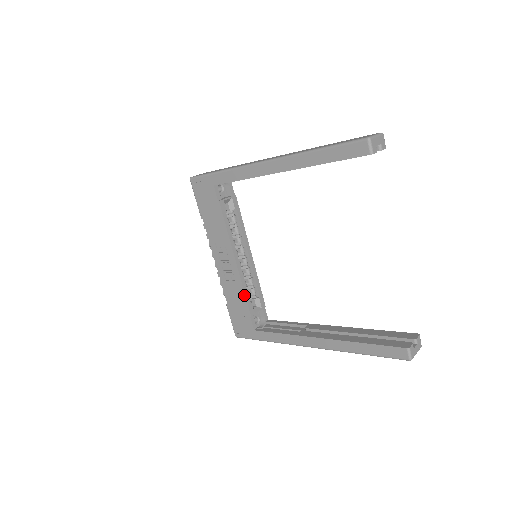
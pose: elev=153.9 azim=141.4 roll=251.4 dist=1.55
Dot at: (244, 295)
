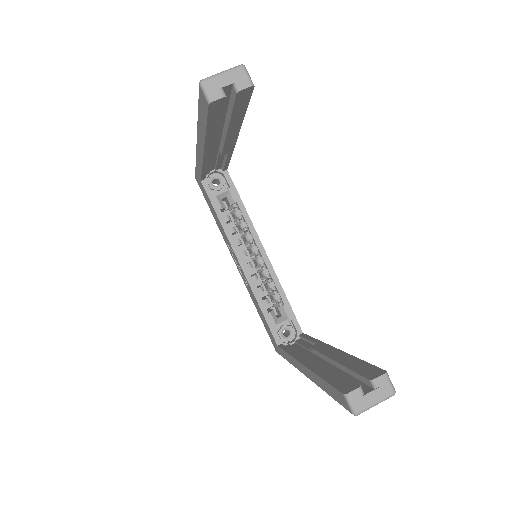
Dot at: (257, 303)
